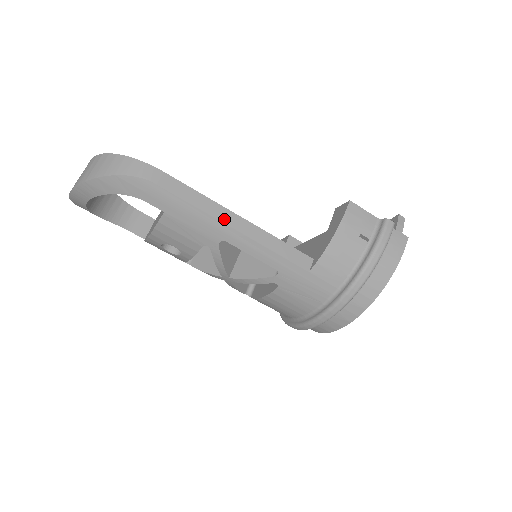
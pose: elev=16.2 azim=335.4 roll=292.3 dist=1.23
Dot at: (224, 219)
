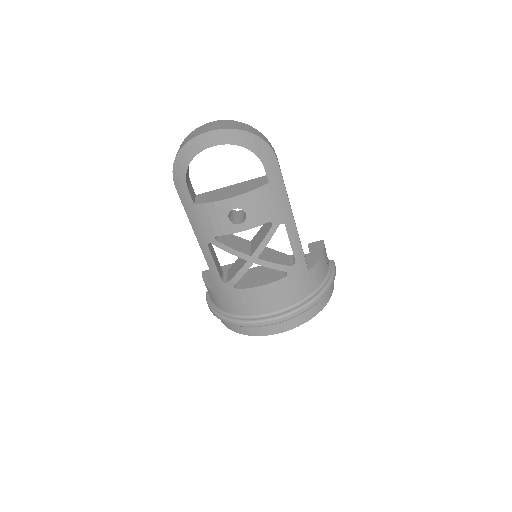
Dot at: (291, 209)
